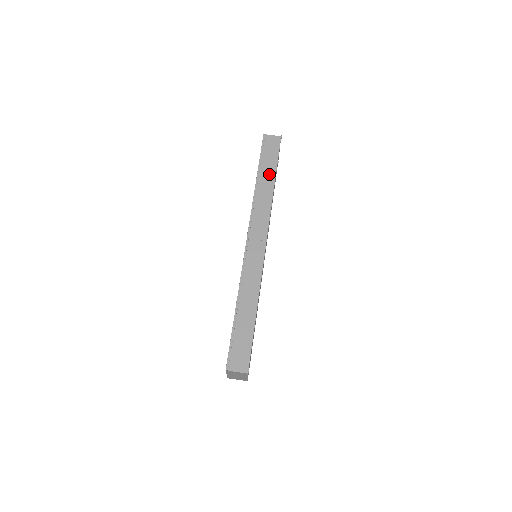
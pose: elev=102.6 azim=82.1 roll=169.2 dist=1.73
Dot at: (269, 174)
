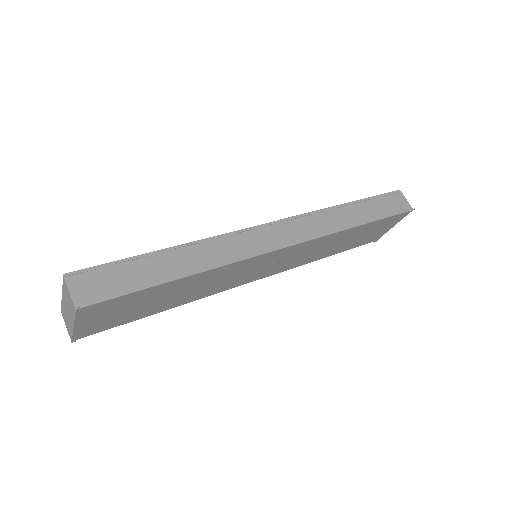
Dot at: (364, 214)
